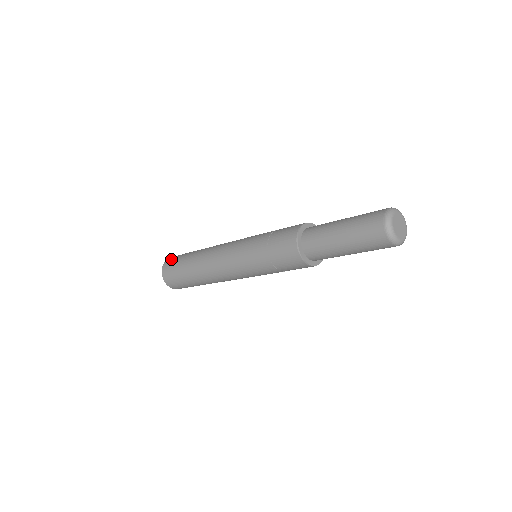
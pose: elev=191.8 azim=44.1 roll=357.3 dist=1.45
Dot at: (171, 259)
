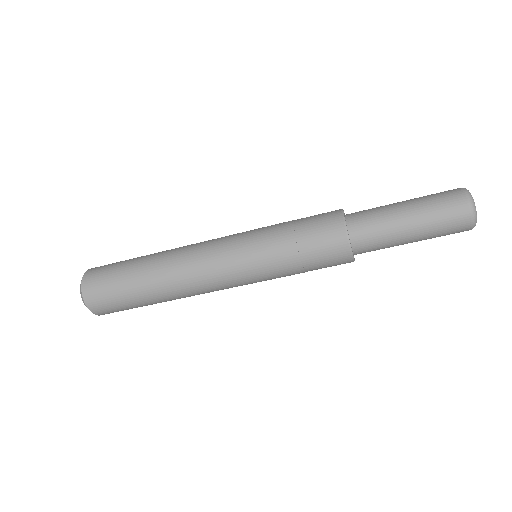
Dot at: occluded
